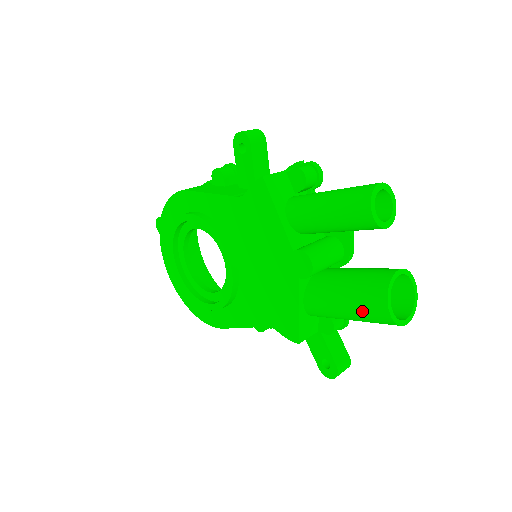
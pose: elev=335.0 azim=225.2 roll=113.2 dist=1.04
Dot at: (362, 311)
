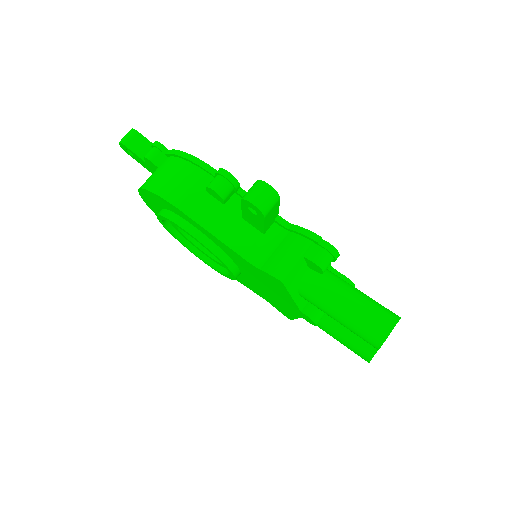
Dot at: occluded
